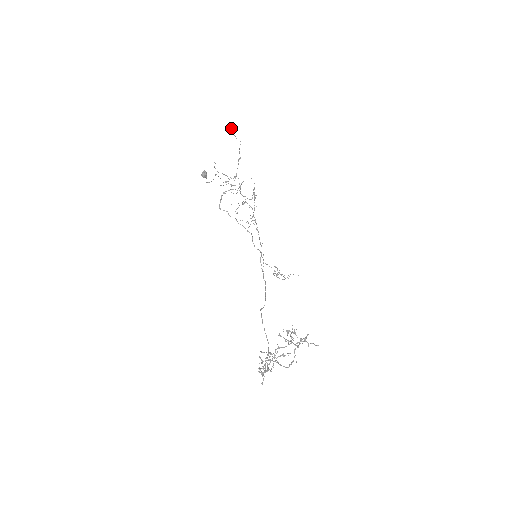
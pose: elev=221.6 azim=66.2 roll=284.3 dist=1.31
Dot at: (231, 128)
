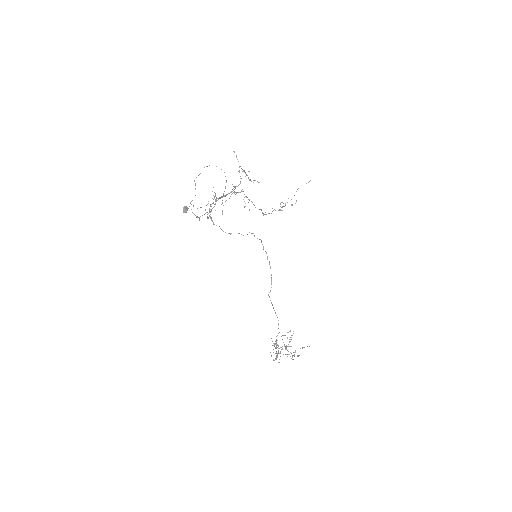
Dot at: occluded
